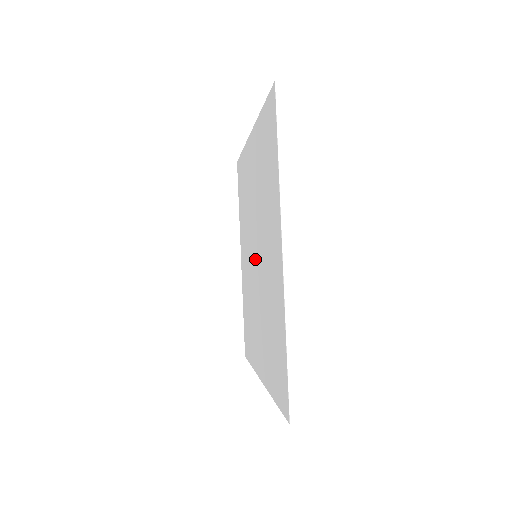
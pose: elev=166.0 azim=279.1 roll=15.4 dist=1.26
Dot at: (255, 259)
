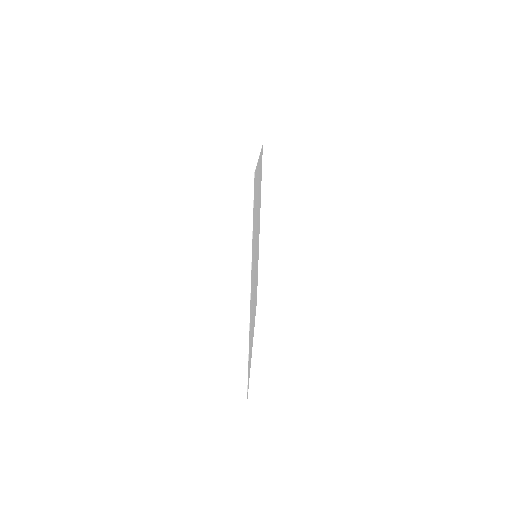
Dot at: occluded
